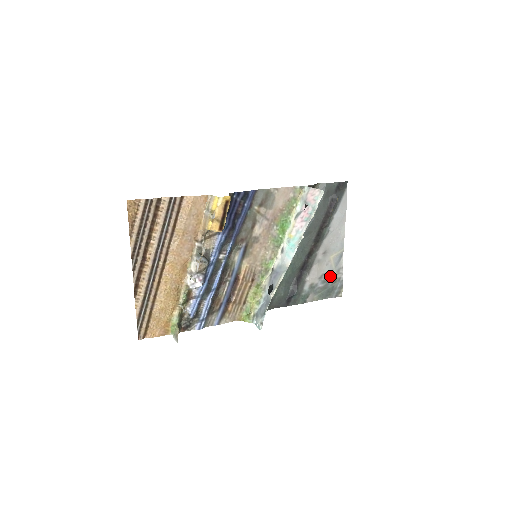
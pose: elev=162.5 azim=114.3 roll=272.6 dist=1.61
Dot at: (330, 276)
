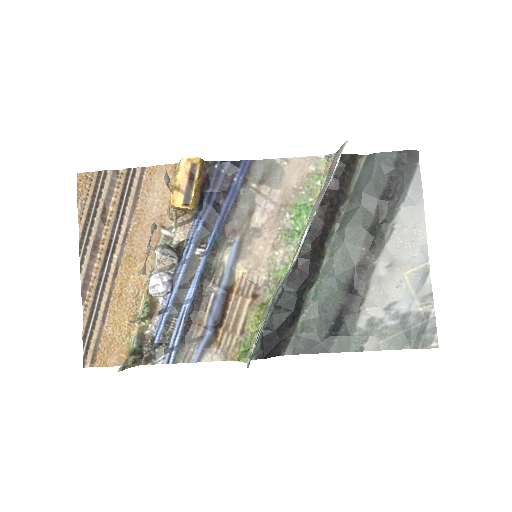
Dot at: (407, 308)
